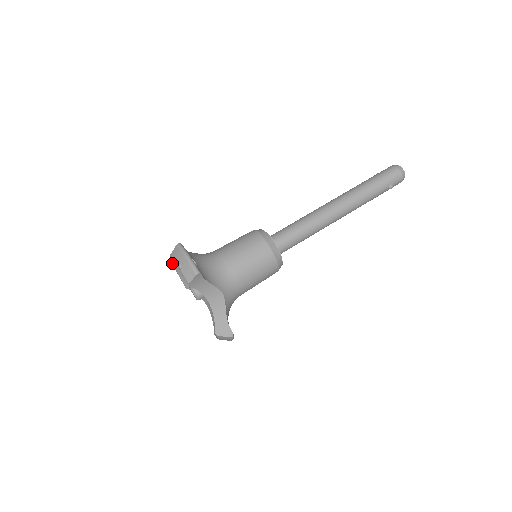
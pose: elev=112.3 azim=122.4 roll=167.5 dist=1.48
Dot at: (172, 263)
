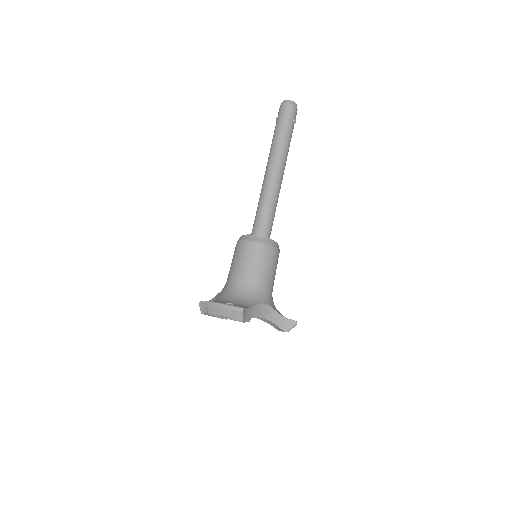
Dot at: (204, 314)
